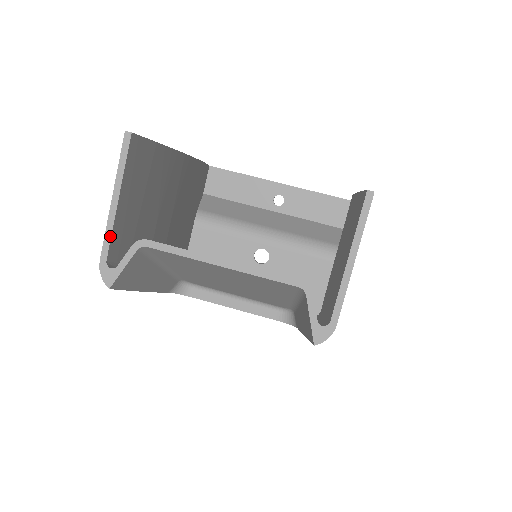
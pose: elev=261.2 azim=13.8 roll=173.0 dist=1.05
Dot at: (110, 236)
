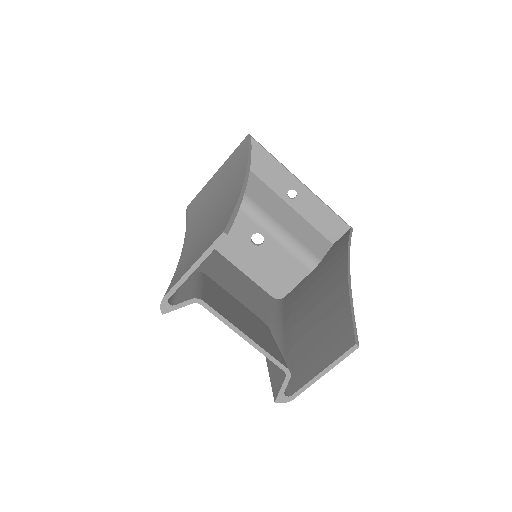
Dot at: (179, 286)
